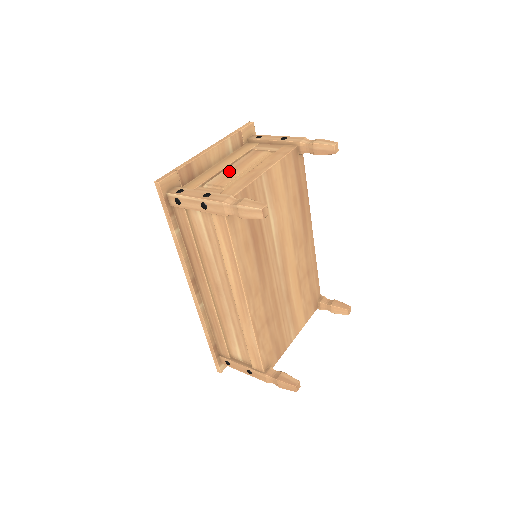
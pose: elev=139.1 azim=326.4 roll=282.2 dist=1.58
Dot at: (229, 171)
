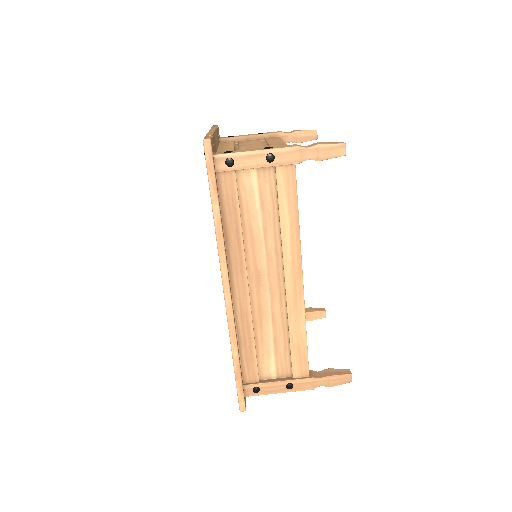
Dot at: (246, 147)
